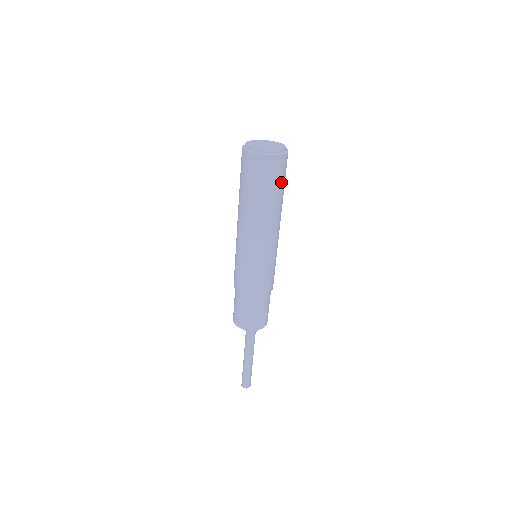
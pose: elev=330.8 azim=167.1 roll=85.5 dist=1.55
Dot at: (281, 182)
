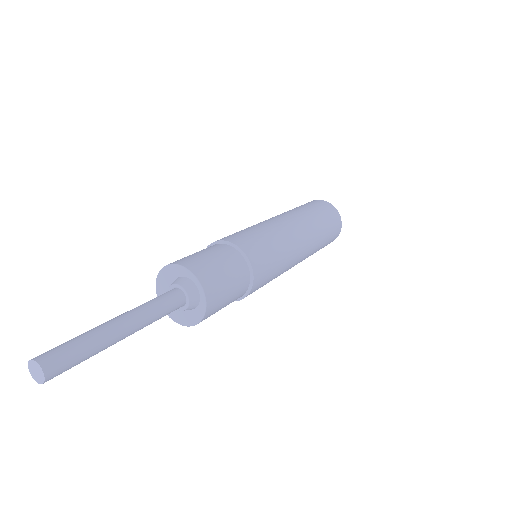
Dot at: (329, 237)
